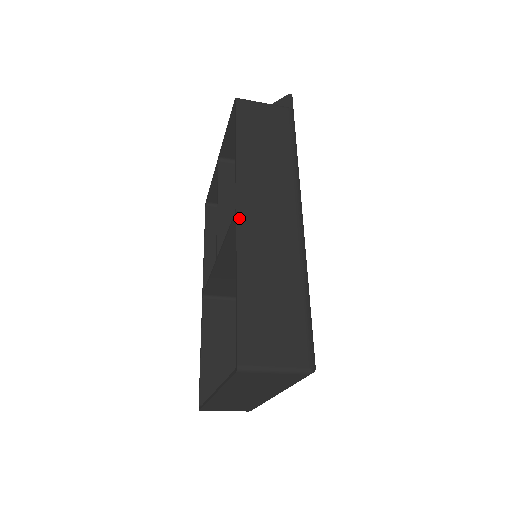
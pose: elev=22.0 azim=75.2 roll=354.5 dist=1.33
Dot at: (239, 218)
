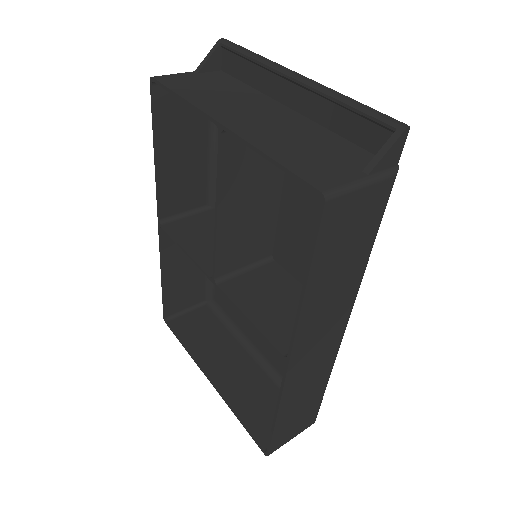
Dot at: (290, 368)
